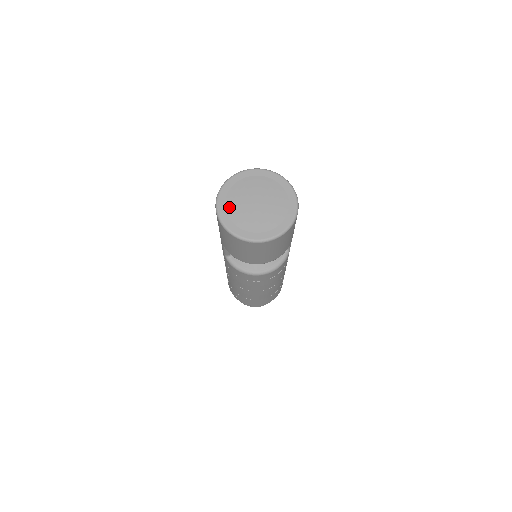
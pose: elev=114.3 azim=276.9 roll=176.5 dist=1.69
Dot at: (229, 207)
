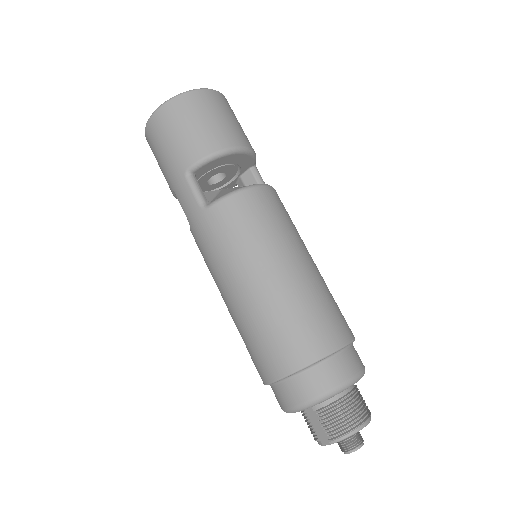
Dot at: occluded
